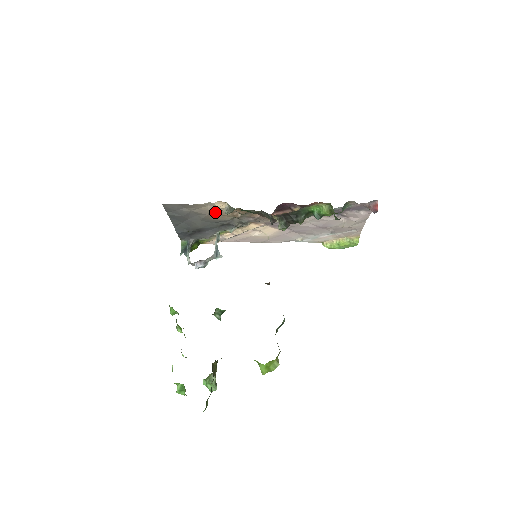
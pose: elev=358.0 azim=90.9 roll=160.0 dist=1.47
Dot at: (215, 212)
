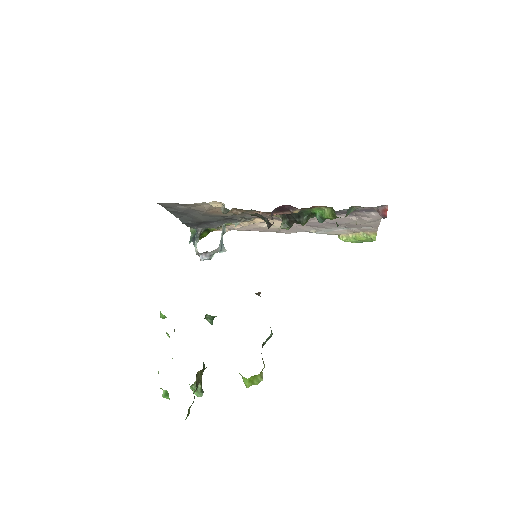
Dot at: (213, 209)
